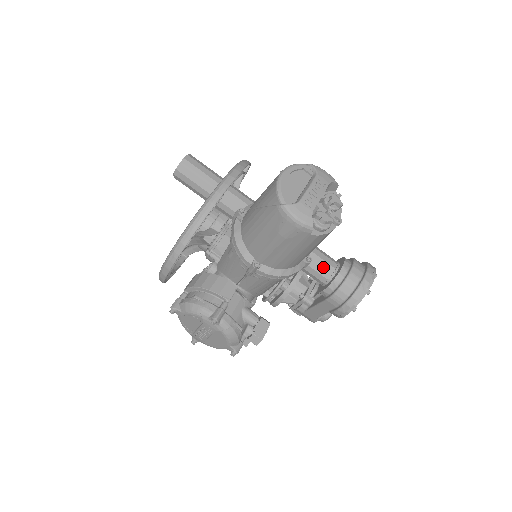
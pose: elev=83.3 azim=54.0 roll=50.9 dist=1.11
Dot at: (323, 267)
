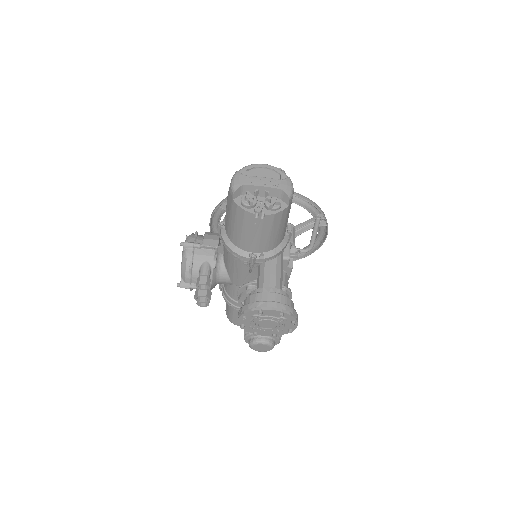
Dot at: (264, 280)
